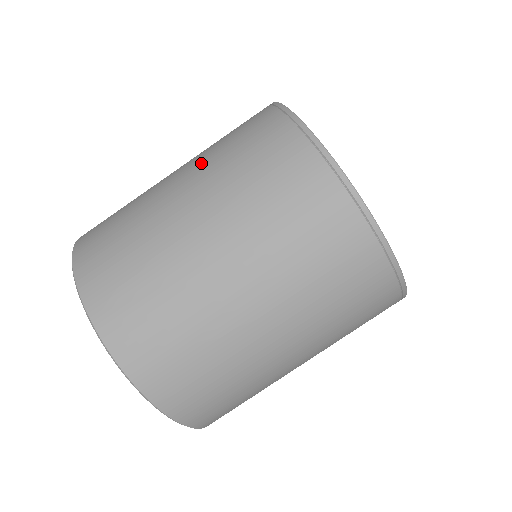
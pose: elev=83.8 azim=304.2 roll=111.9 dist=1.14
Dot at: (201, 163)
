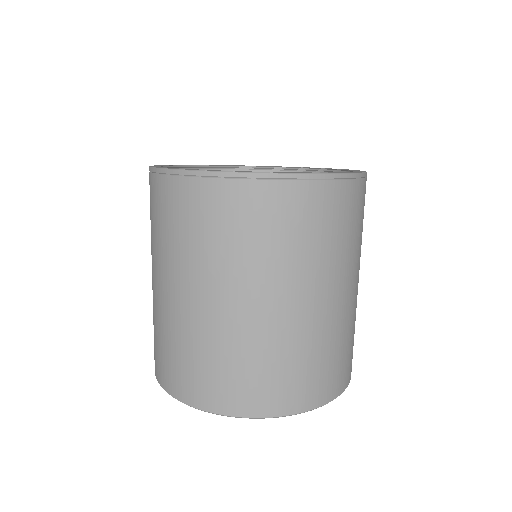
Dot at: occluded
